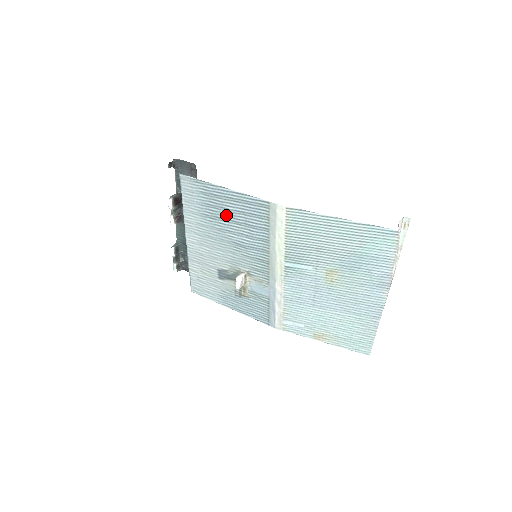
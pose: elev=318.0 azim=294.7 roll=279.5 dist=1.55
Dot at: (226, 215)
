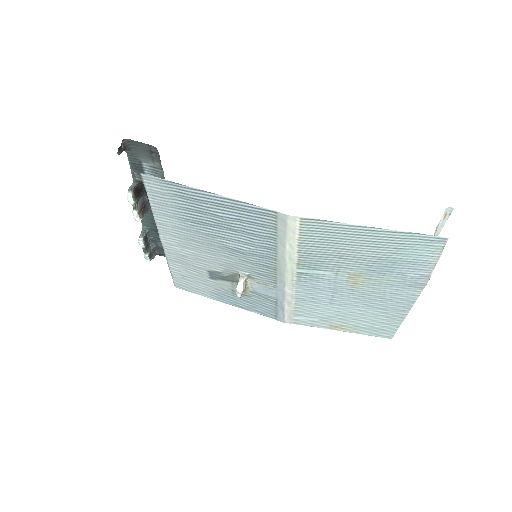
Dot at: (215, 221)
